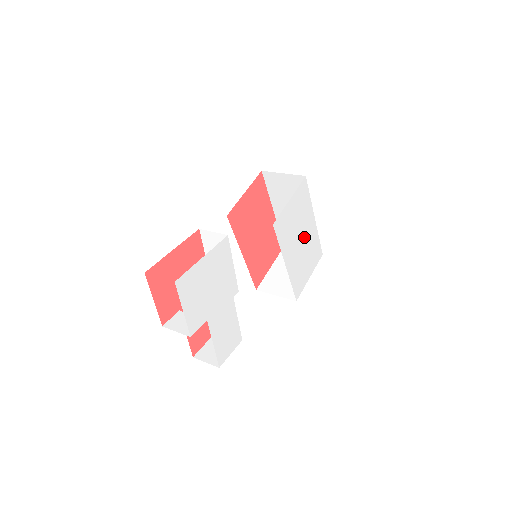
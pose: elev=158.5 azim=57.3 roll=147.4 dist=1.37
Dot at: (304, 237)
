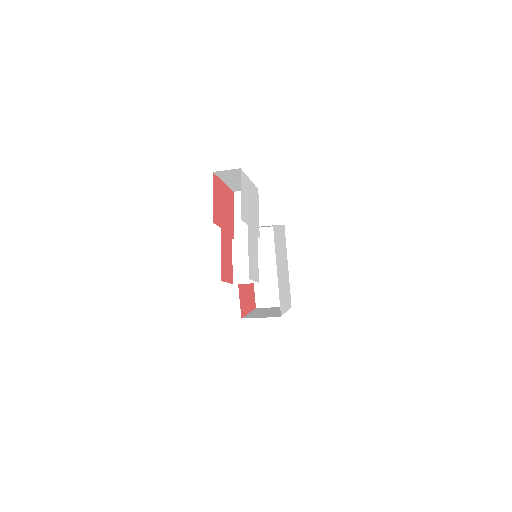
Dot at: (284, 269)
